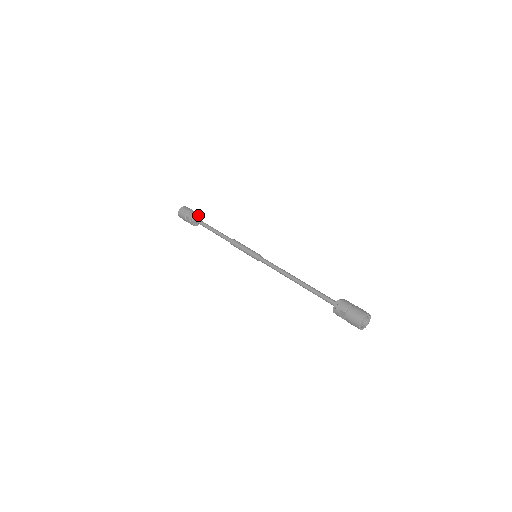
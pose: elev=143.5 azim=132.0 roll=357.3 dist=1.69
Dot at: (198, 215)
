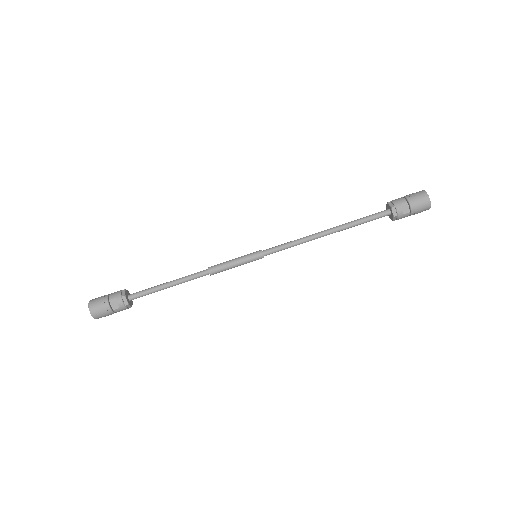
Dot at: (126, 290)
